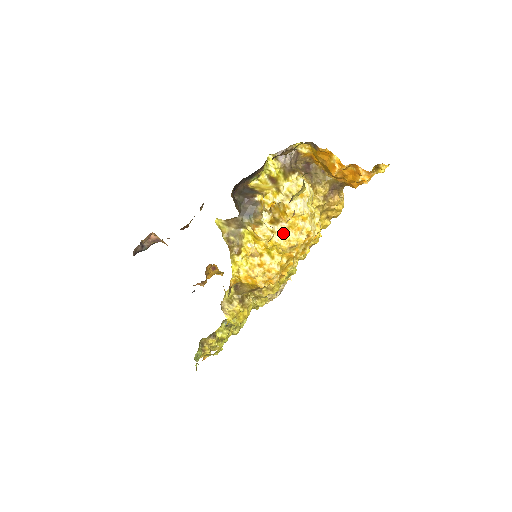
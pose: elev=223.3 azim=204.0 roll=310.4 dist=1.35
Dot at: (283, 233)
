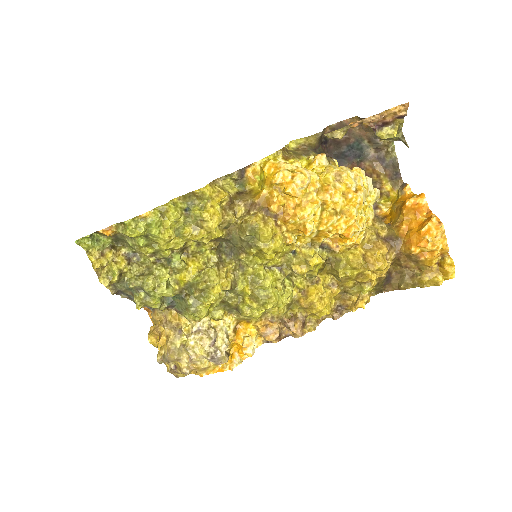
Dot at: occluded
